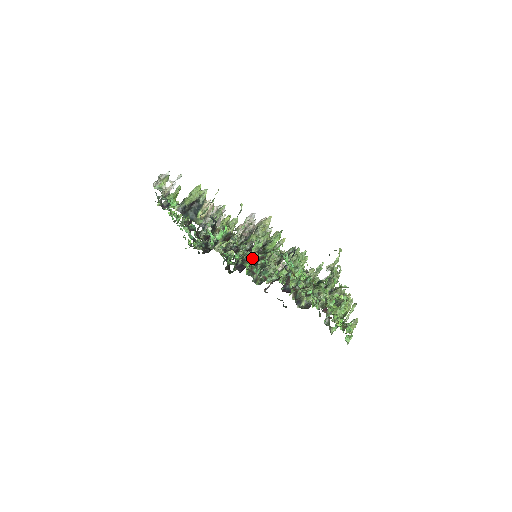
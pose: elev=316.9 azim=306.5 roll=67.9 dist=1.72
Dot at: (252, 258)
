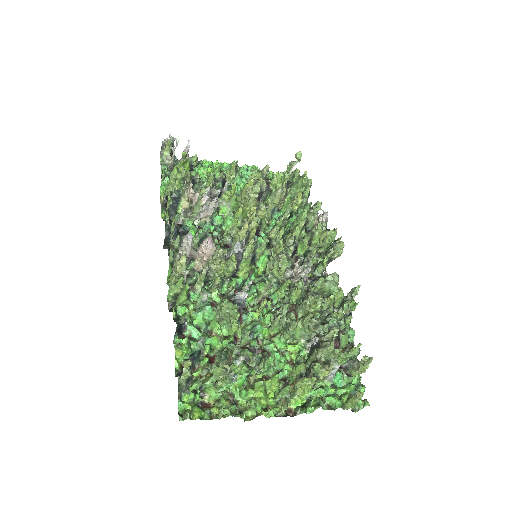
Dot at: (271, 247)
